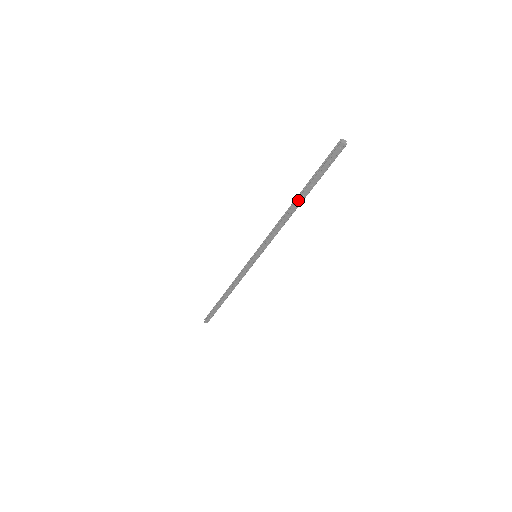
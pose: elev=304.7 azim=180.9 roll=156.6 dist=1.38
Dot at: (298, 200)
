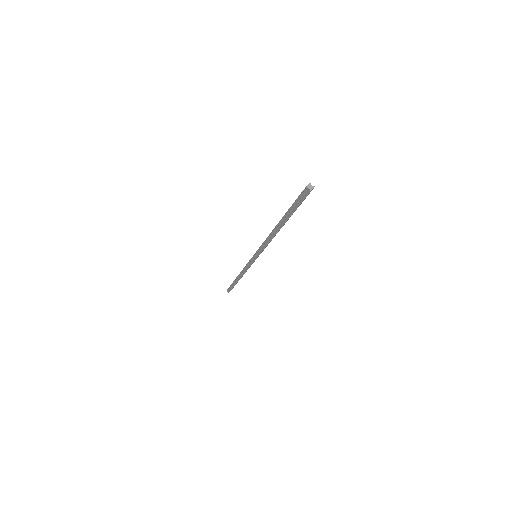
Dot at: (282, 226)
